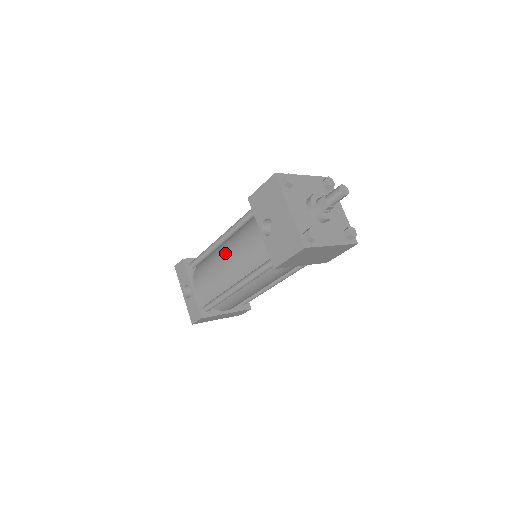
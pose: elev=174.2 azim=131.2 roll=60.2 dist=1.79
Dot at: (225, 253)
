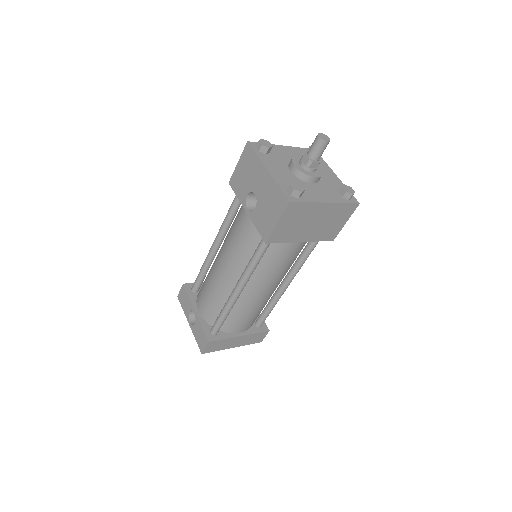
Dot at: (220, 256)
